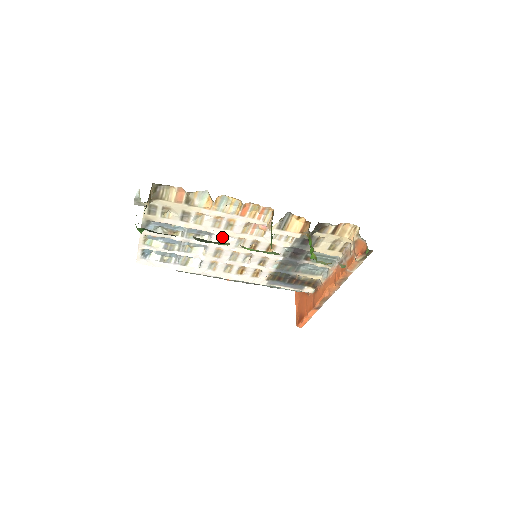
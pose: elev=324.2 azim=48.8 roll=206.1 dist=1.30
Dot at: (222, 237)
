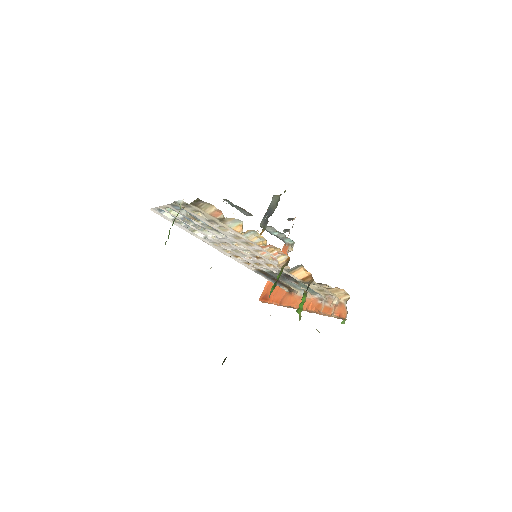
Dot at: (235, 242)
